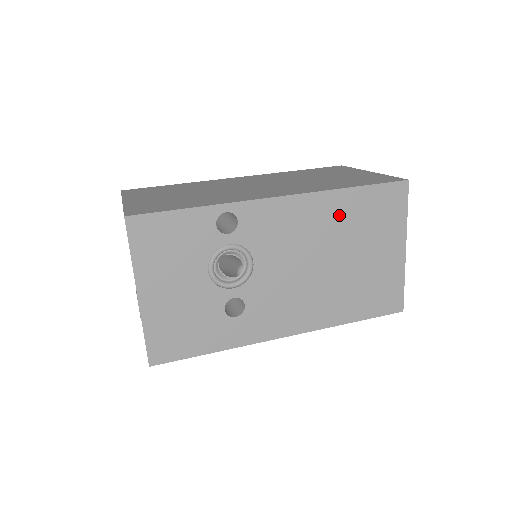
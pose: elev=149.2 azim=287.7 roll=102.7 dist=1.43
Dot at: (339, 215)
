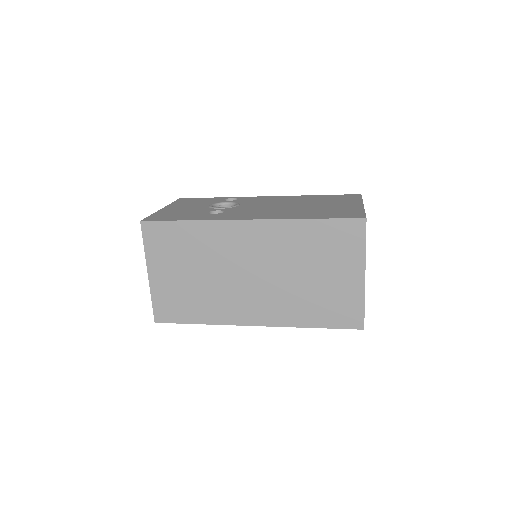
Dot at: (306, 199)
